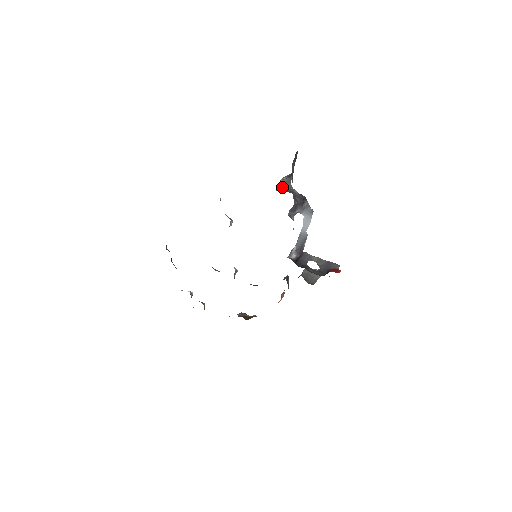
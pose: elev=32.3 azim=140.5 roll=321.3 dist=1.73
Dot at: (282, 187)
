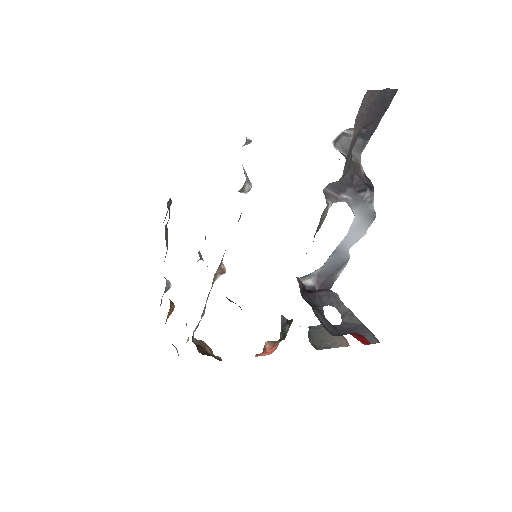
Dot at: (342, 149)
